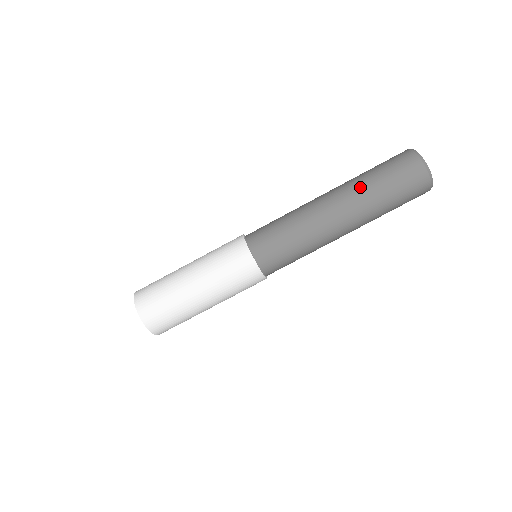
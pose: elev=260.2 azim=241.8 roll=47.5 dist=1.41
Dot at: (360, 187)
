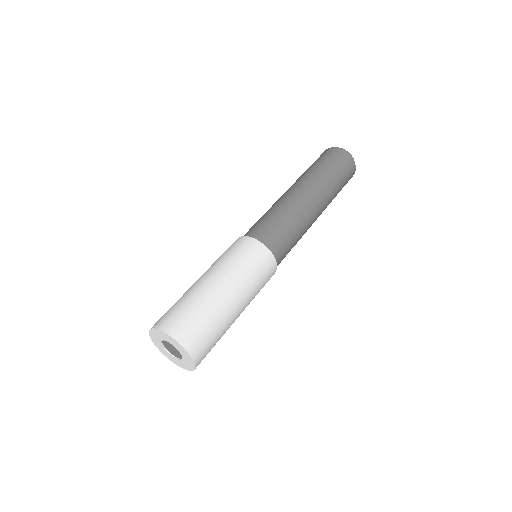
Dot at: occluded
